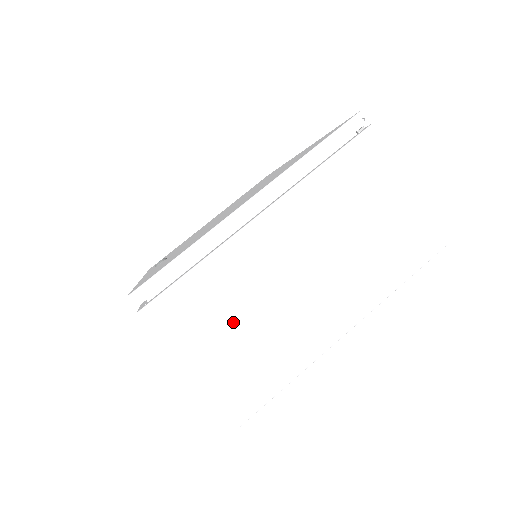
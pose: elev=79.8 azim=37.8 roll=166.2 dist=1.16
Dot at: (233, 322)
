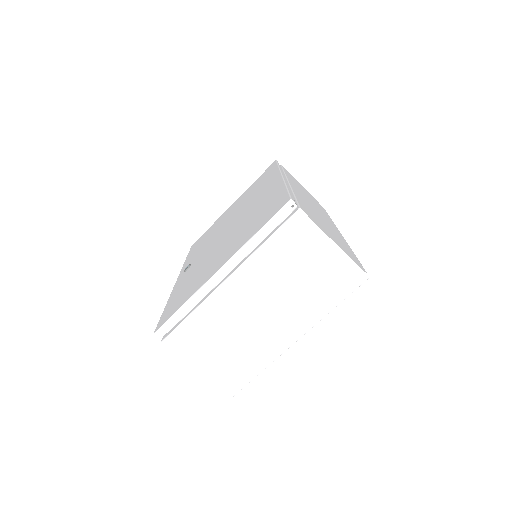
Dot at: (219, 343)
